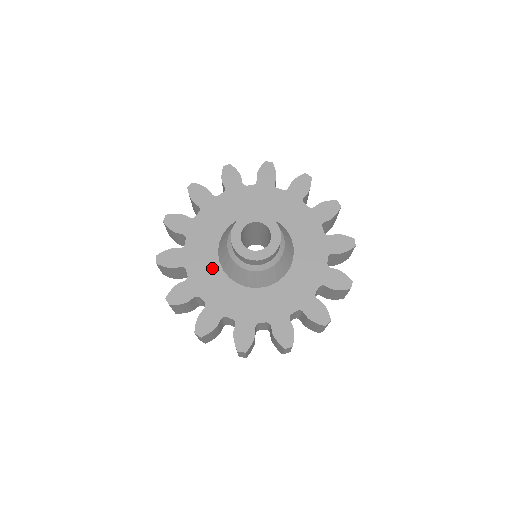
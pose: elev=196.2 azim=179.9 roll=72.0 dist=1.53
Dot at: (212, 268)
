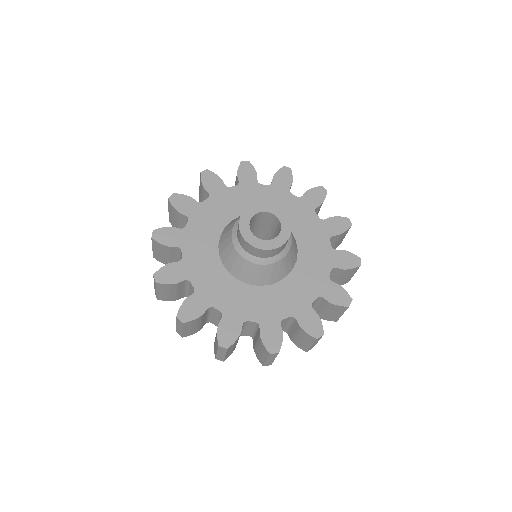
Dot at: (235, 289)
